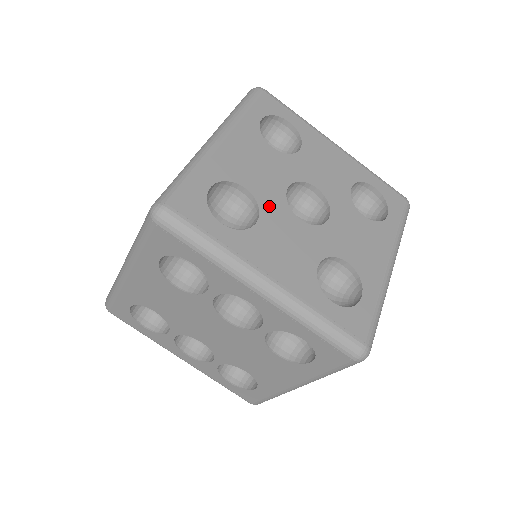
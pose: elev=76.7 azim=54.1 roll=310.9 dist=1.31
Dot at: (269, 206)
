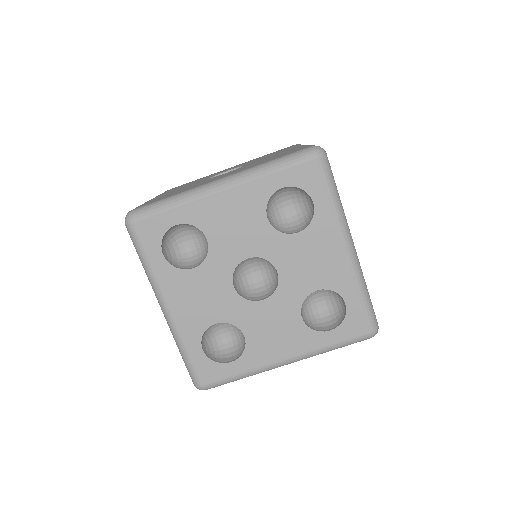
Dot at: (239, 317)
